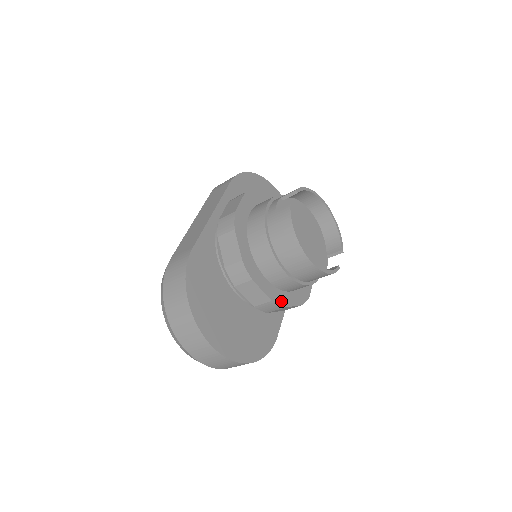
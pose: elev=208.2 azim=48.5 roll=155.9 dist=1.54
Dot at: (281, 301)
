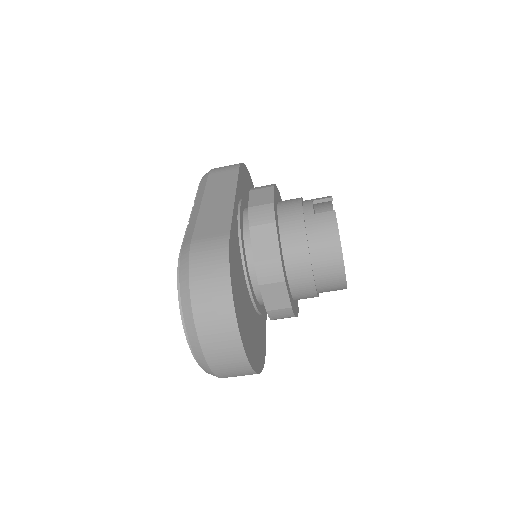
Dot at: (293, 309)
